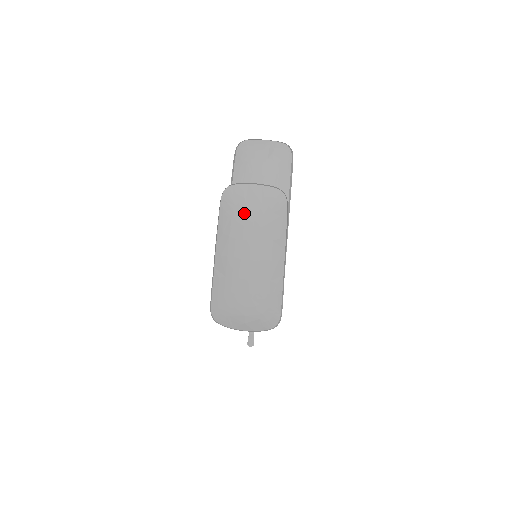
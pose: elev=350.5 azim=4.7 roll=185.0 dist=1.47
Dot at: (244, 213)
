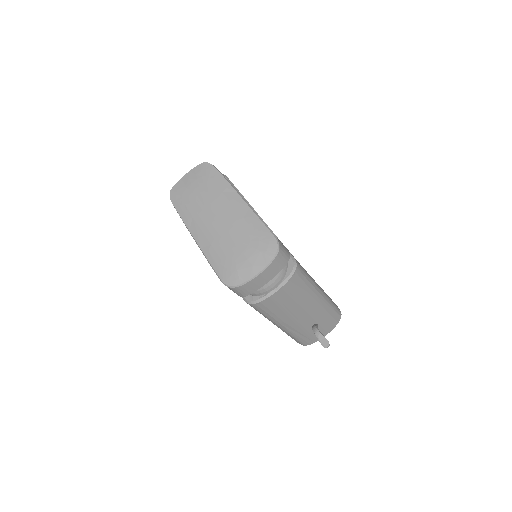
Dot at: (190, 195)
